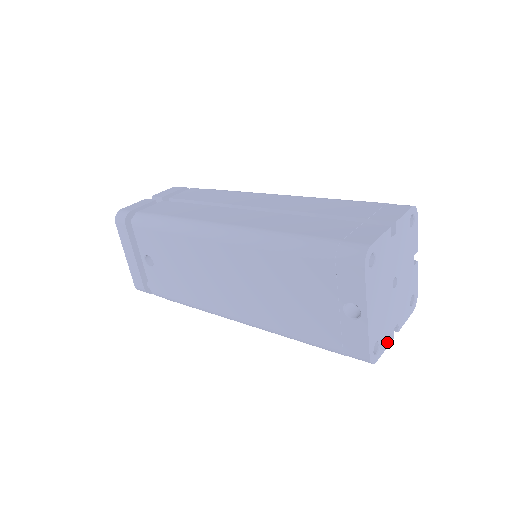
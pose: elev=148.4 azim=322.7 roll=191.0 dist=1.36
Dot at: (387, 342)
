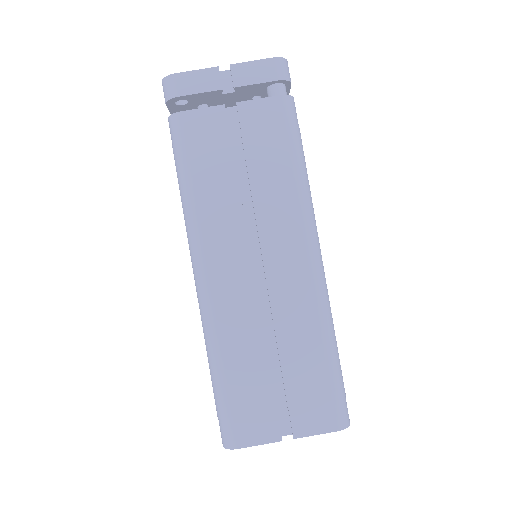
Dot at: occluded
